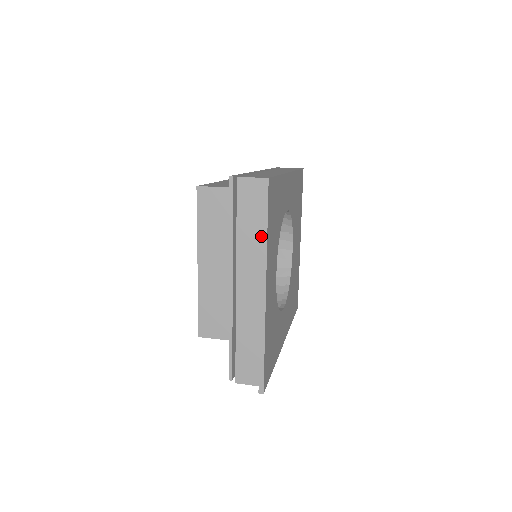
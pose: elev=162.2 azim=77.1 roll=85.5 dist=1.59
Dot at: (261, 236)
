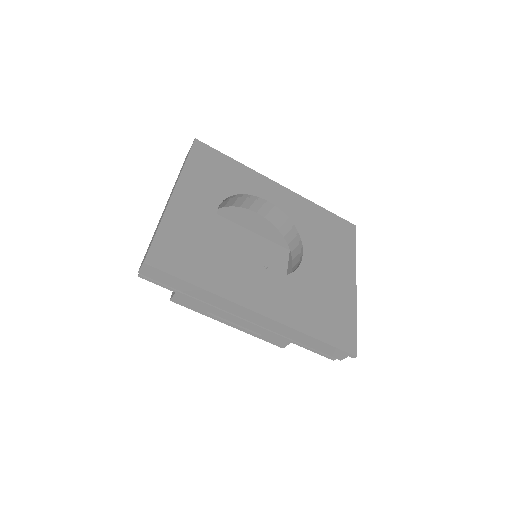
Dot at: occluded
